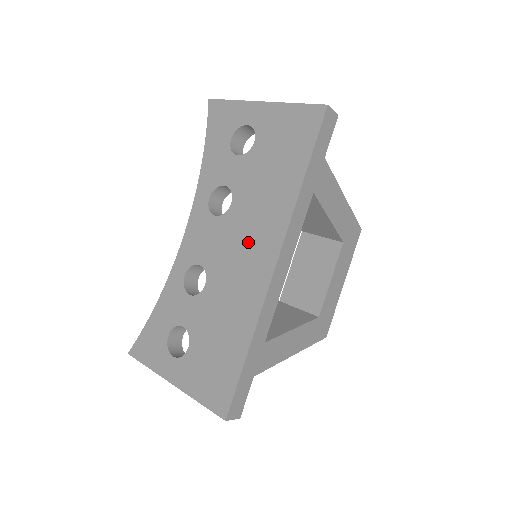
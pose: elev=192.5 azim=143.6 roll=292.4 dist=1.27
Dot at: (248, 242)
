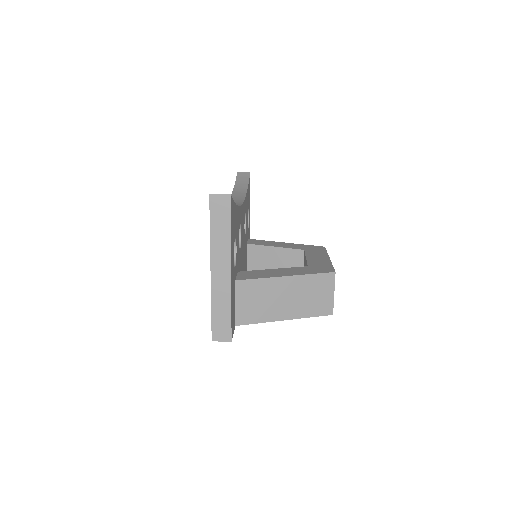
Dot at: occluded
